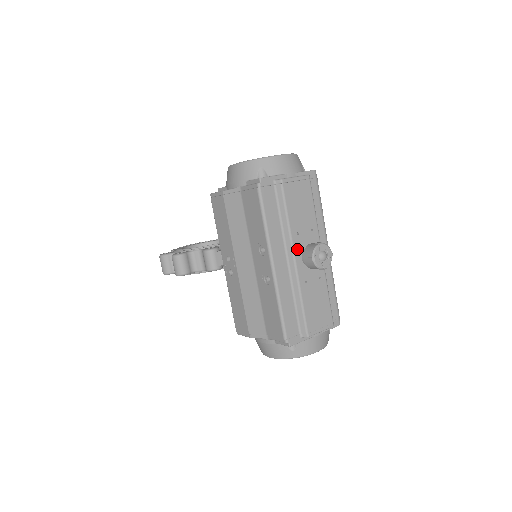
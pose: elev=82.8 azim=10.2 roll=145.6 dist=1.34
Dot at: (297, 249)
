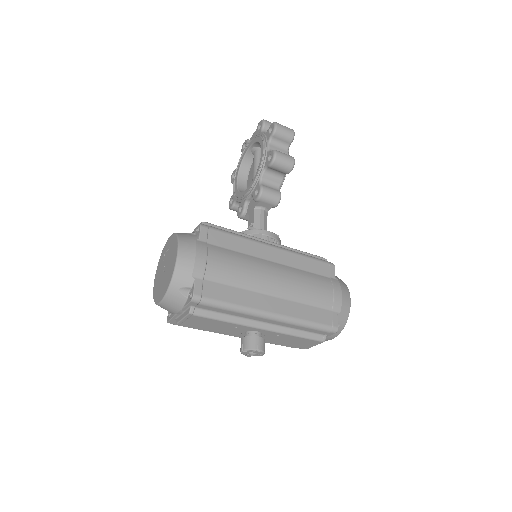
Dot at: (239, 335)
